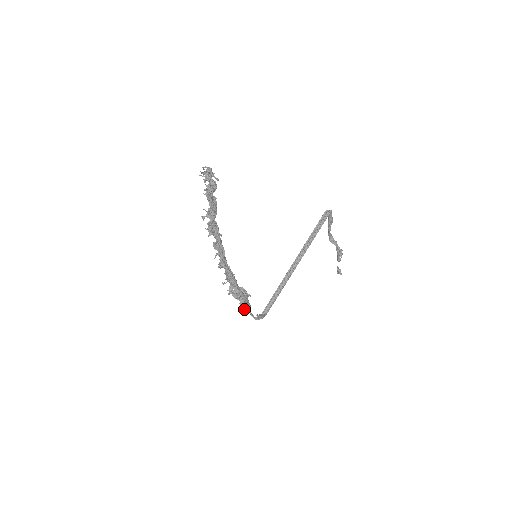
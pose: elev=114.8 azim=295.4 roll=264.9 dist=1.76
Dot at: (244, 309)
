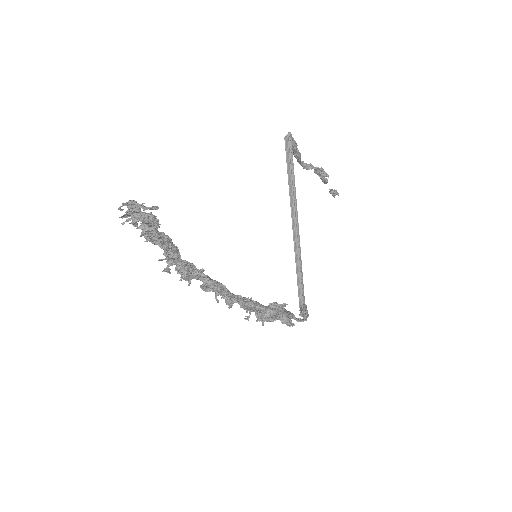
Dot at: (292, 324)
